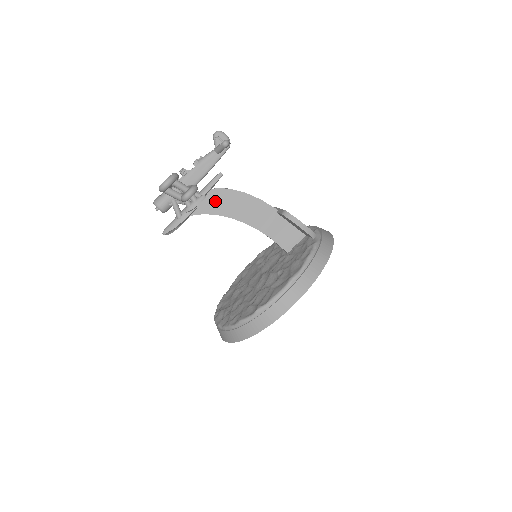
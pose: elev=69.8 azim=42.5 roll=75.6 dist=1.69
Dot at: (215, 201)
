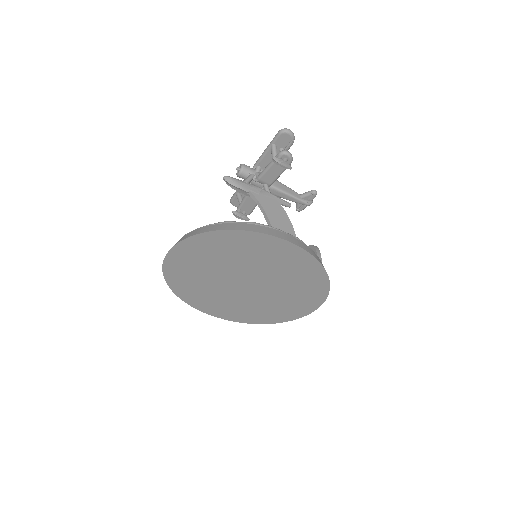
Dot at: (272, 206)
